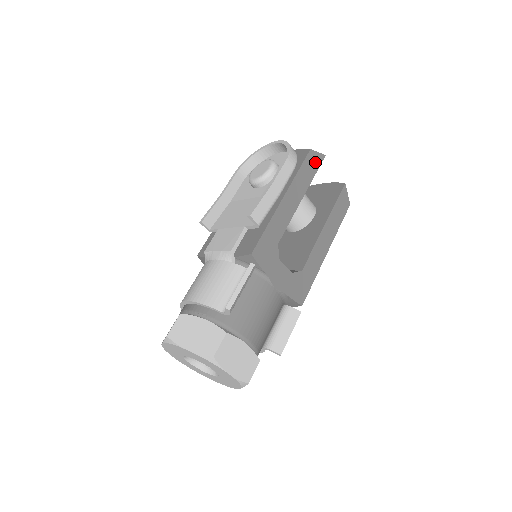
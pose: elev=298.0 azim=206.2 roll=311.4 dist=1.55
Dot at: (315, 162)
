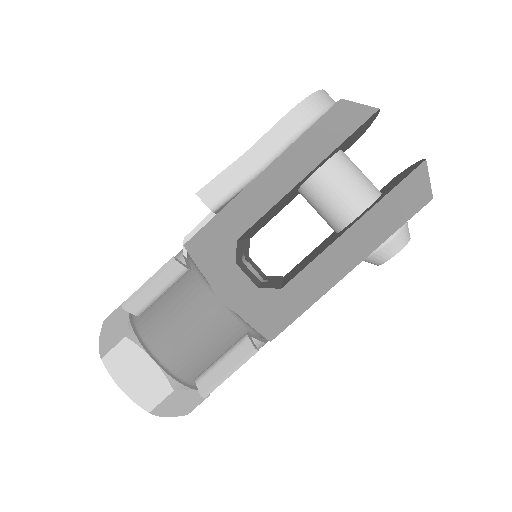
Dot at: (349, 120)
